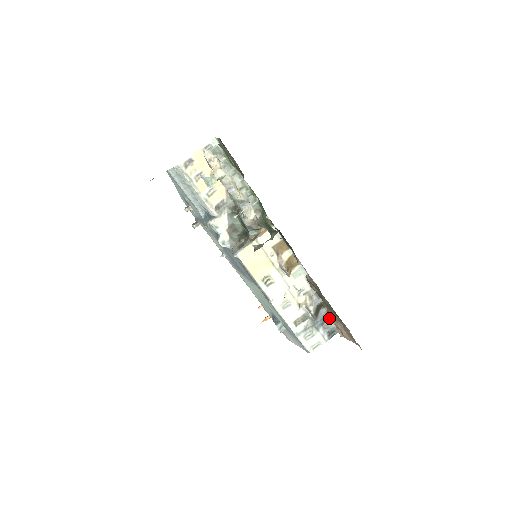
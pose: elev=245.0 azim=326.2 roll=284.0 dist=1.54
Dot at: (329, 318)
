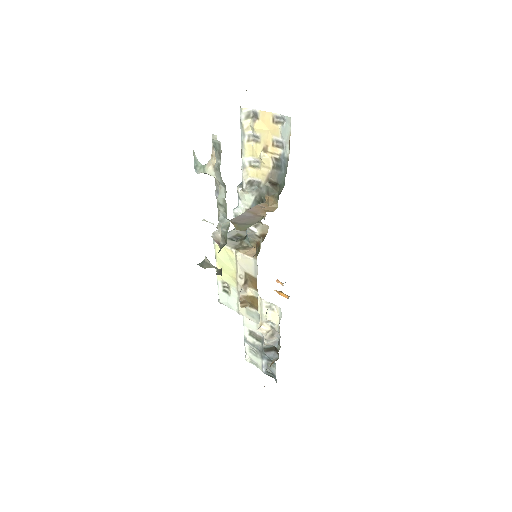
Dot at: (270, 365)
